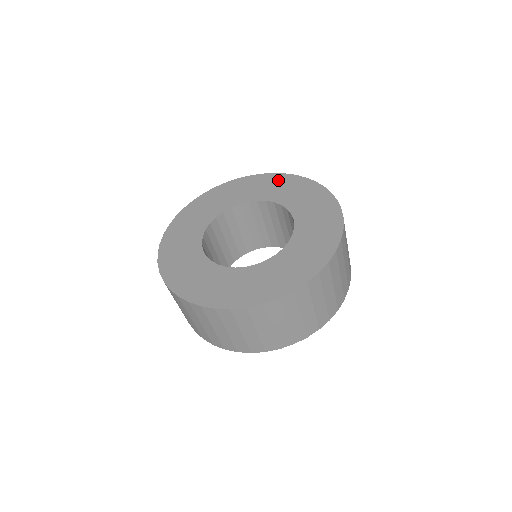
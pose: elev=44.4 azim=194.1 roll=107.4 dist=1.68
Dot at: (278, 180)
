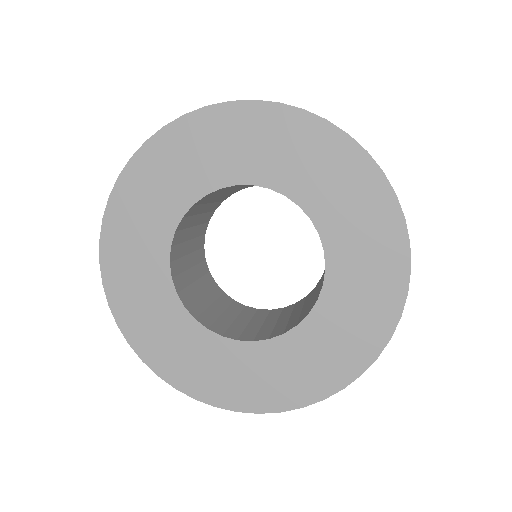
Dot at: (230, 125)
